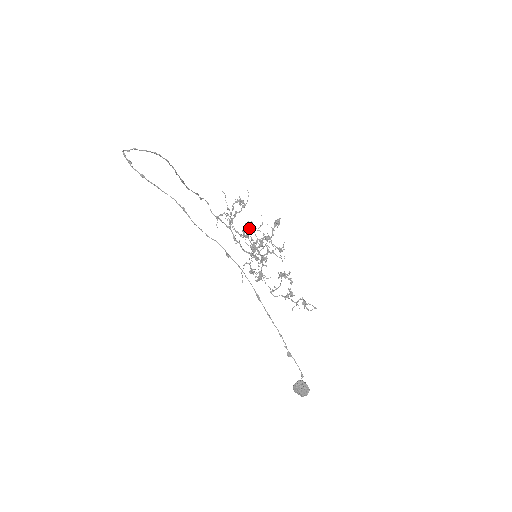
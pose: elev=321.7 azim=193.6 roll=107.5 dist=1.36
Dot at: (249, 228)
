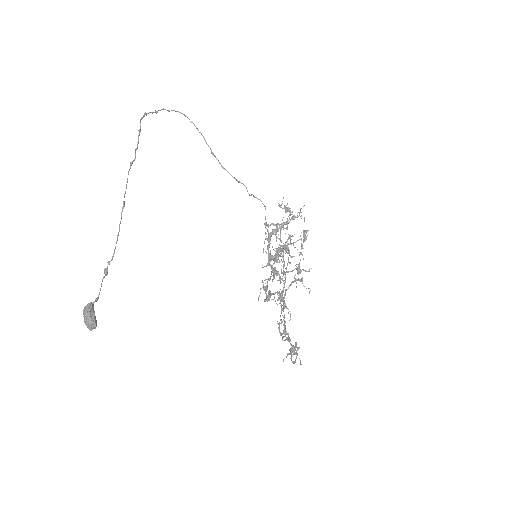
Dot at: occluded
